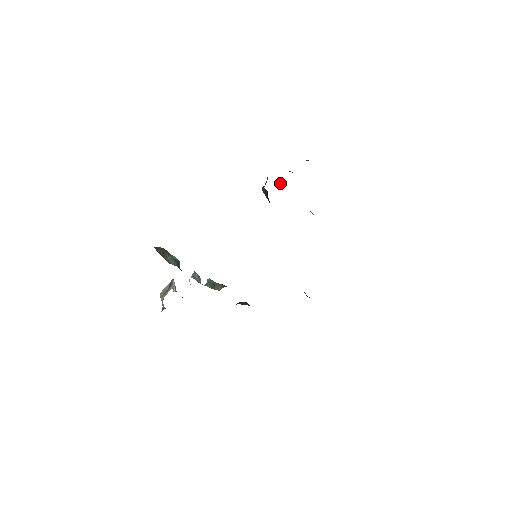
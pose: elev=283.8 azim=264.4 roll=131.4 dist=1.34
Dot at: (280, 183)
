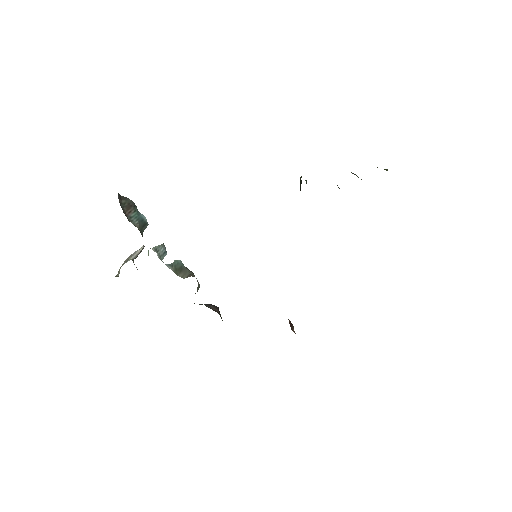
Dot at: occluded
